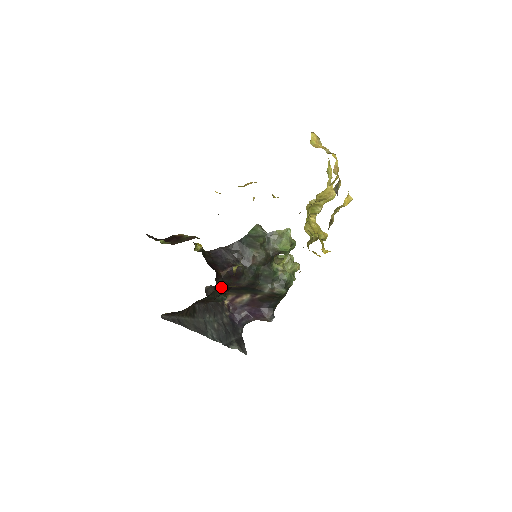
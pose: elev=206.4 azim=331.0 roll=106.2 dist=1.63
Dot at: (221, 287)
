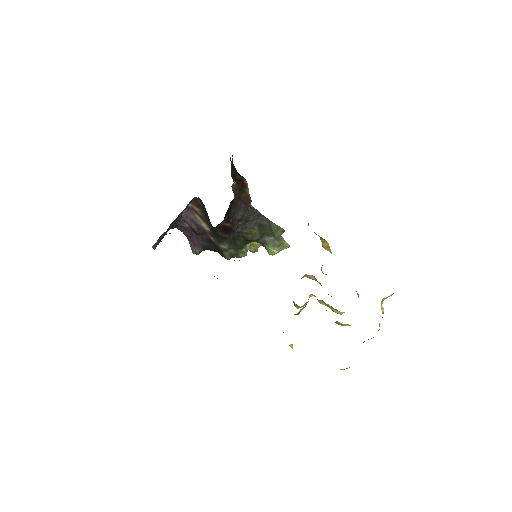
Dot at: occluded
